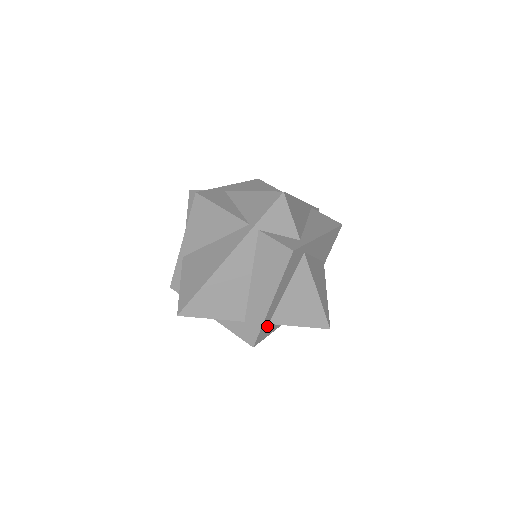
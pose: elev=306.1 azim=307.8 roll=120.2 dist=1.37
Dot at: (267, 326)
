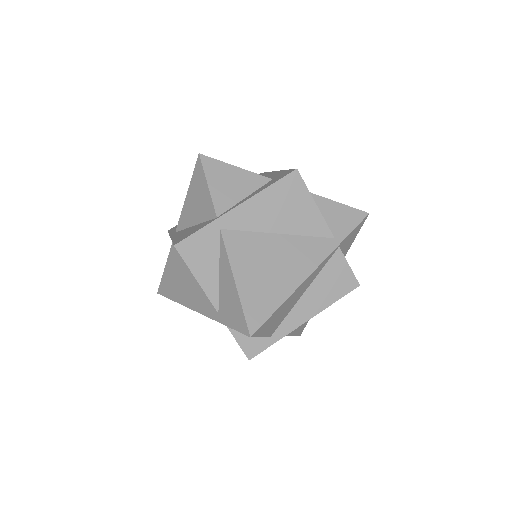
Dot at: occluded
